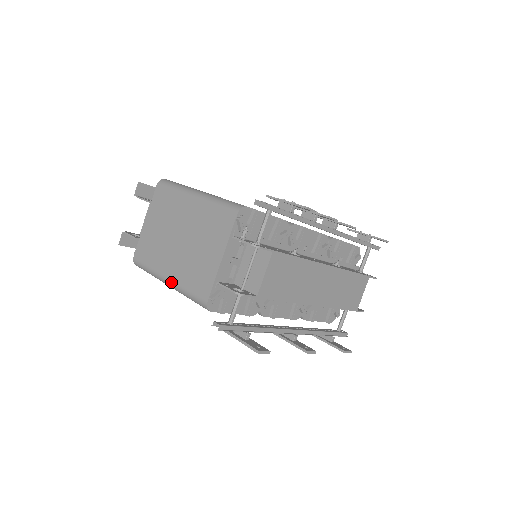
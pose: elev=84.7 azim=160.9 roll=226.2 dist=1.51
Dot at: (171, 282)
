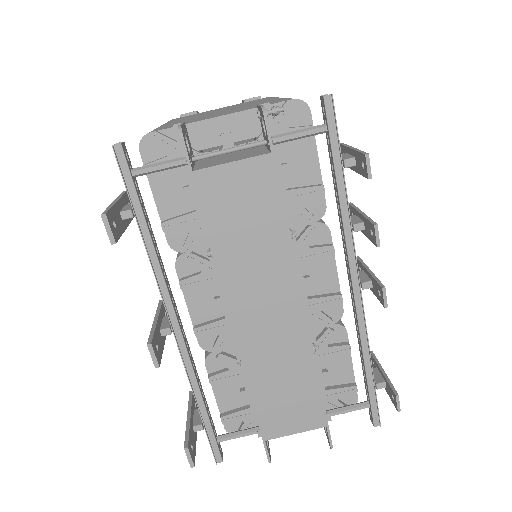
Dot at: occluded
